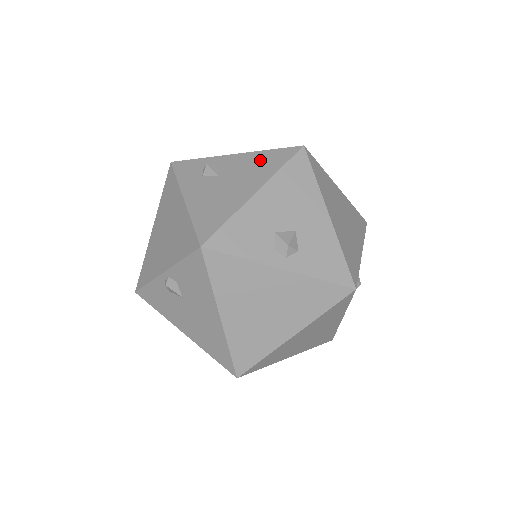
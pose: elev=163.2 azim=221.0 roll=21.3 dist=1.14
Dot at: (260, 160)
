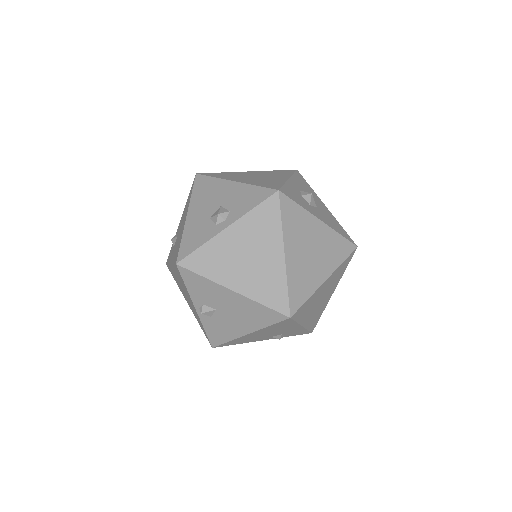
Dot at: (186, 205)
